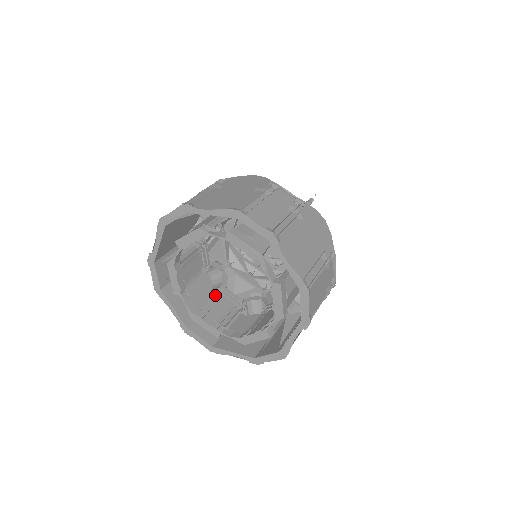
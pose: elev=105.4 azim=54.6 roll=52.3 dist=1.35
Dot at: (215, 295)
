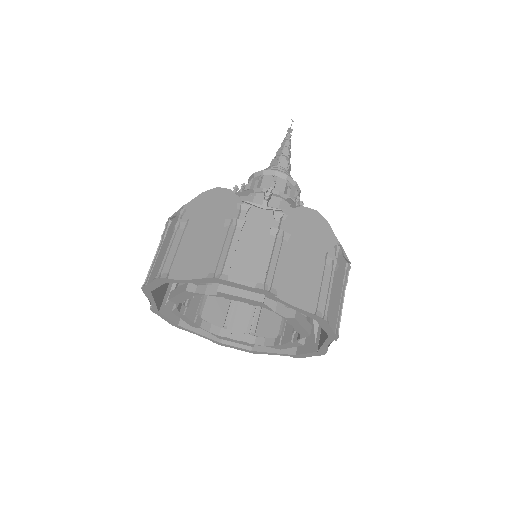
Dot at: (232, 300)
